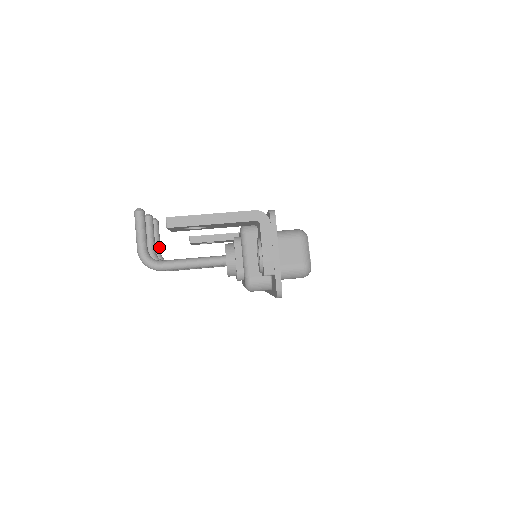
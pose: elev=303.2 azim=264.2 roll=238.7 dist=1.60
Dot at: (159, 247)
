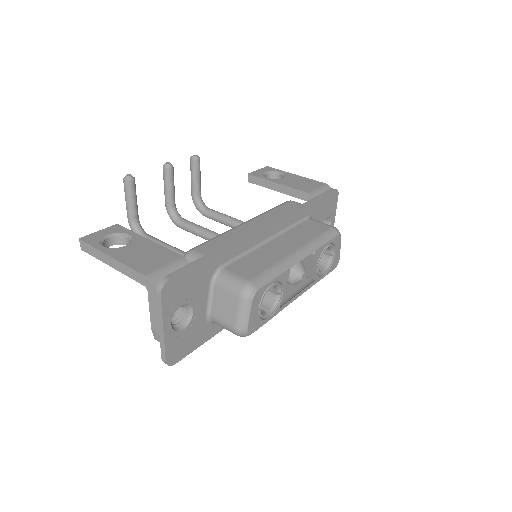
Dot at: (197, 189)
